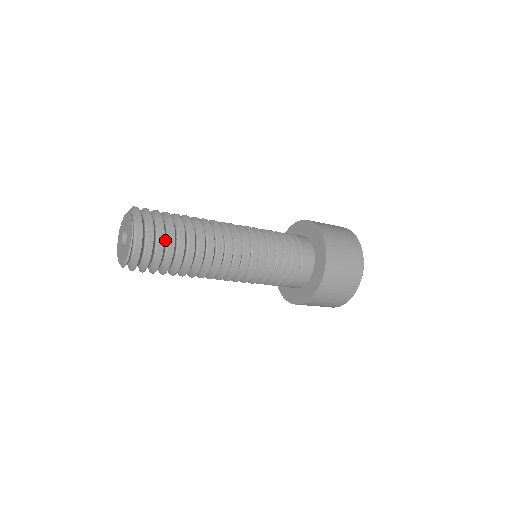
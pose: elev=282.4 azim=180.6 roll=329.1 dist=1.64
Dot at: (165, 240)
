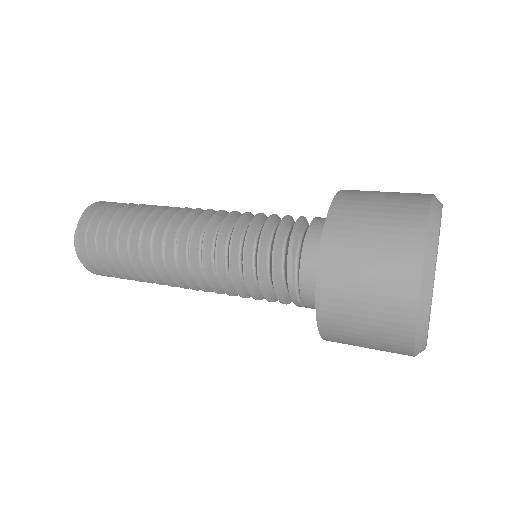
Dot at: (108, 261)
